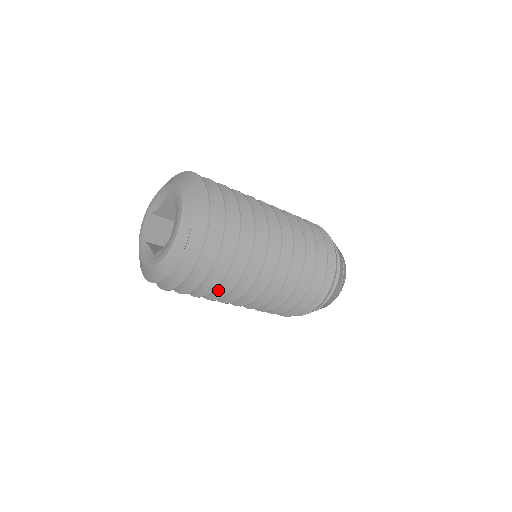
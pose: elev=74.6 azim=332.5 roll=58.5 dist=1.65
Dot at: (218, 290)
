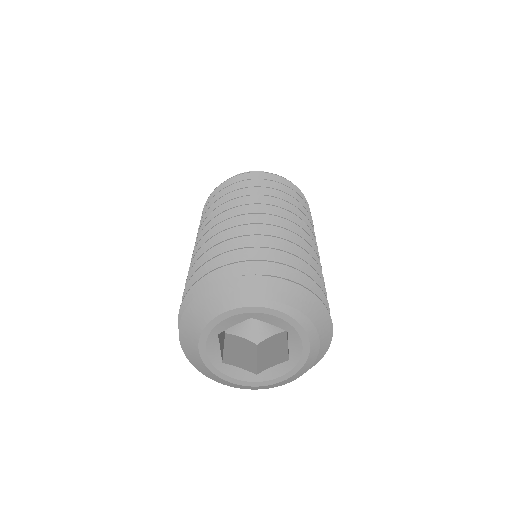
Dot at: occluded
